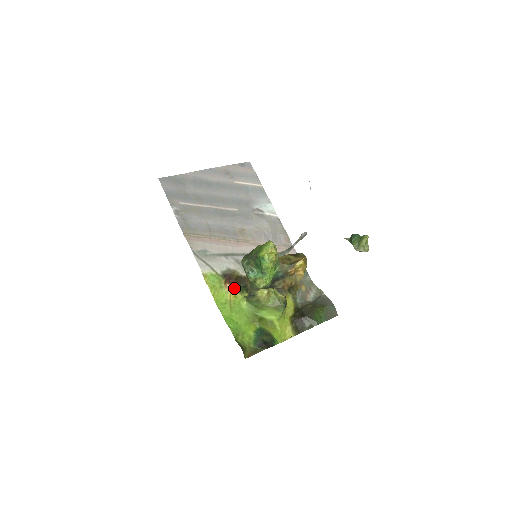
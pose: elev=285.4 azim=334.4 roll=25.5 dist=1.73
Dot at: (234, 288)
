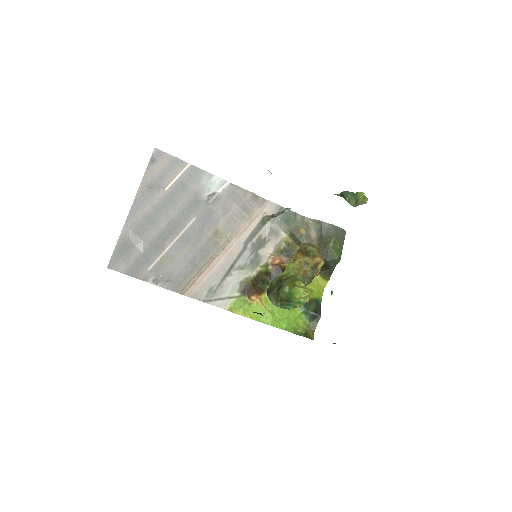
Dot at: (259, 294)
